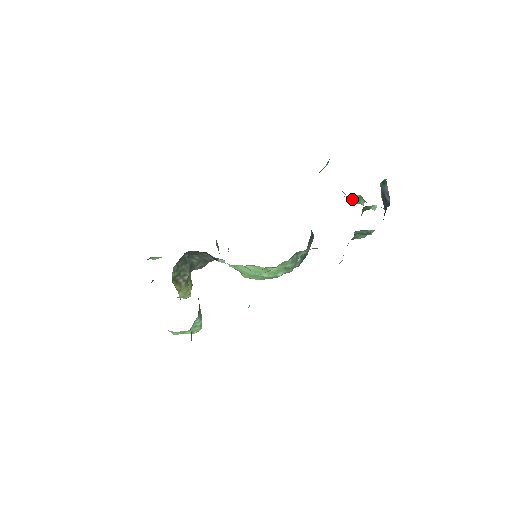
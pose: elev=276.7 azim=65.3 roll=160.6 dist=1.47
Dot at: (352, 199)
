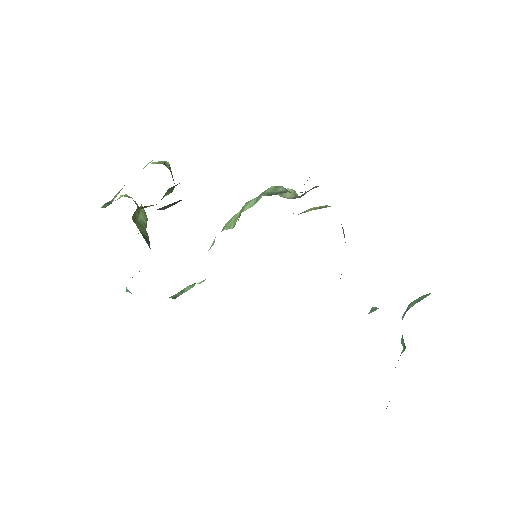
Dot at: occluded
